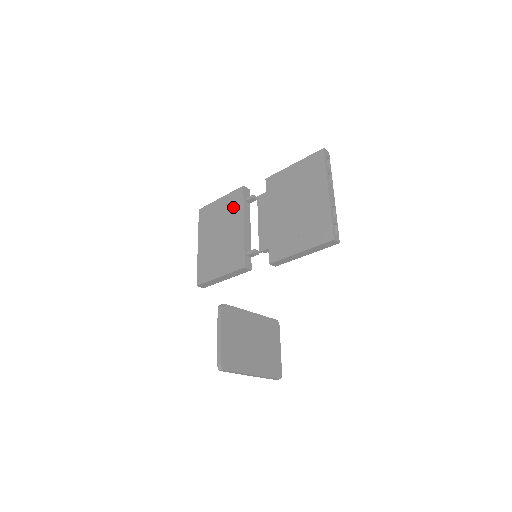
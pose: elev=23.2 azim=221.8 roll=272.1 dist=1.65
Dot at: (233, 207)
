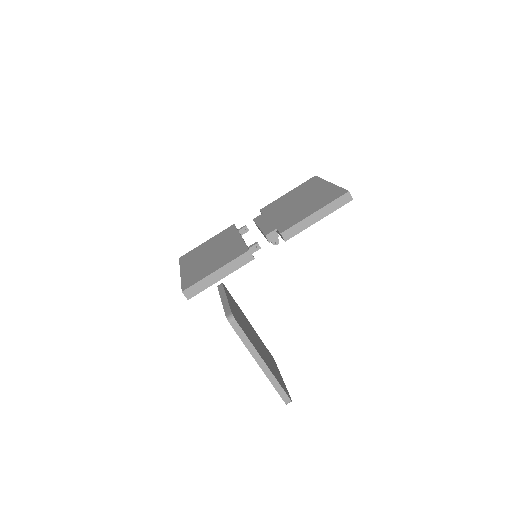
Dot at: (224, 236)
